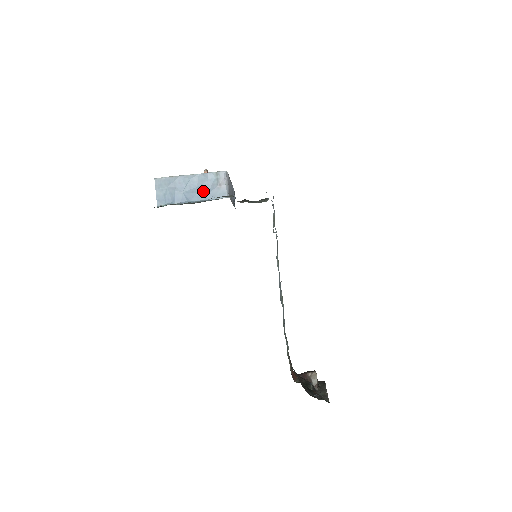
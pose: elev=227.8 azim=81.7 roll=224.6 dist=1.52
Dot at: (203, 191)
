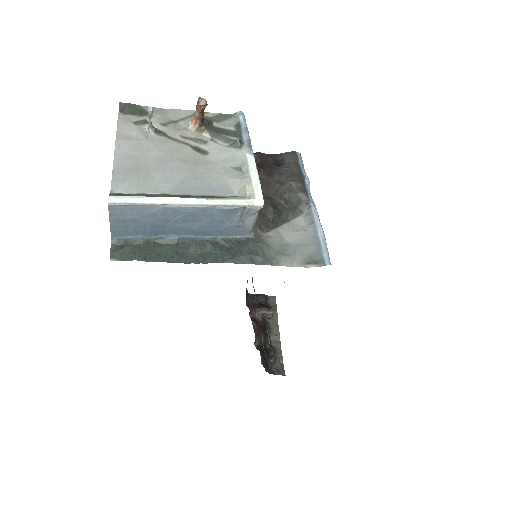
Dot at: (208, 227)
